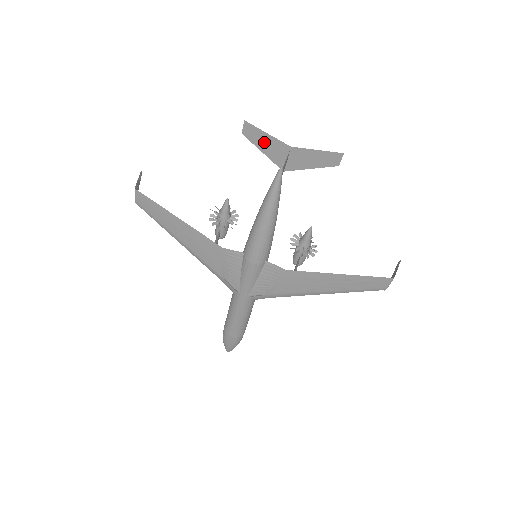
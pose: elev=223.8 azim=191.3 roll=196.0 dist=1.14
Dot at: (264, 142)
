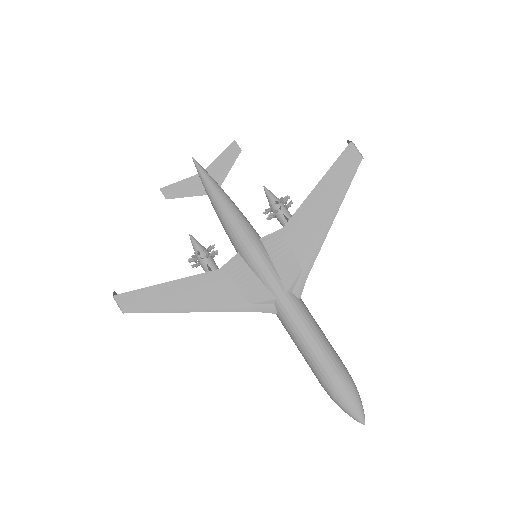
Dot at: (184, 189)
